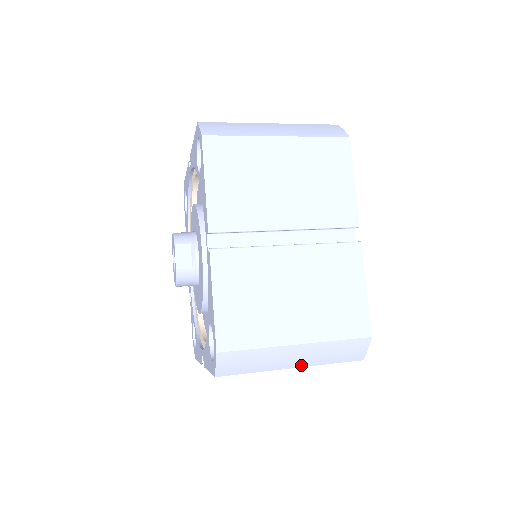
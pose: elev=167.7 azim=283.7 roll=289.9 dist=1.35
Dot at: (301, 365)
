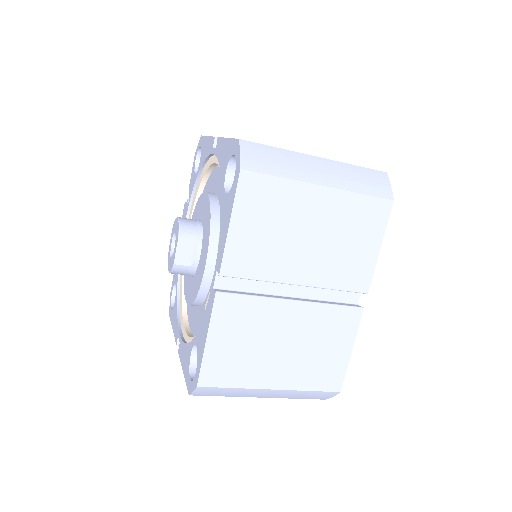
Dot at: (269, 397)
